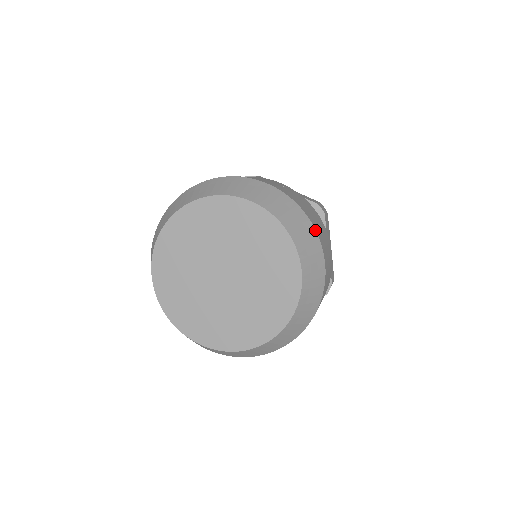
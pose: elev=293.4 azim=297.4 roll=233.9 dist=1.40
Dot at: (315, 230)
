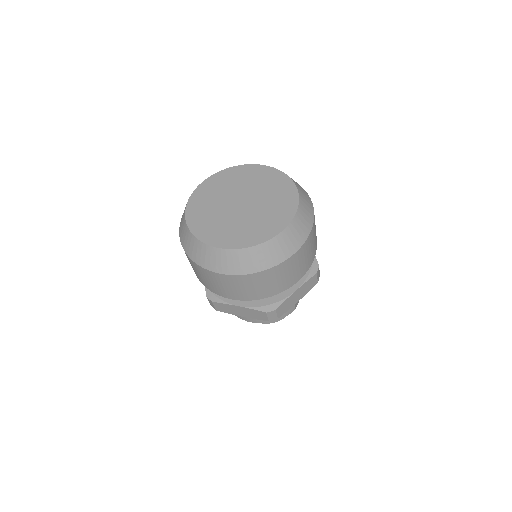
Dot at: occluded
